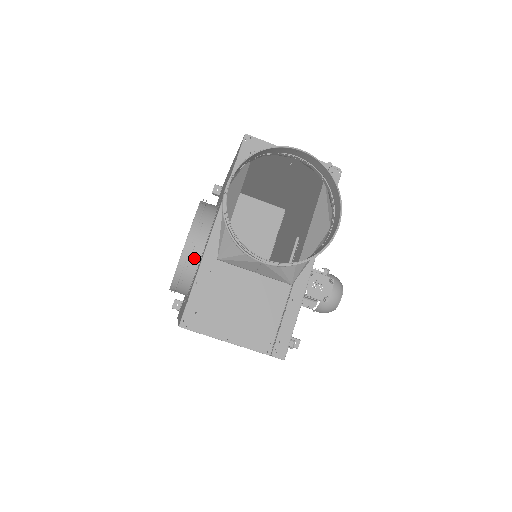
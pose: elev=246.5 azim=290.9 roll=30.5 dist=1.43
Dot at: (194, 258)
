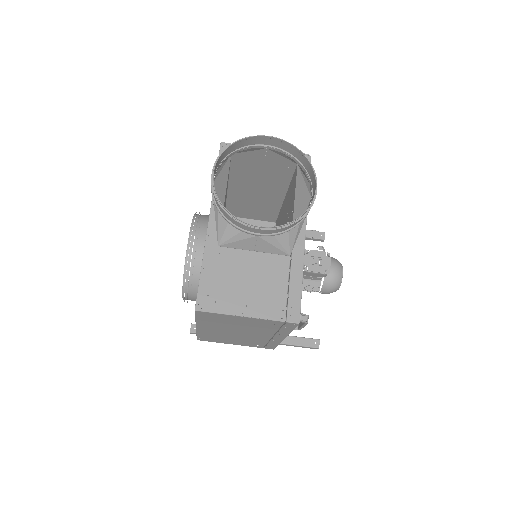
Dot at: (198, 255)
